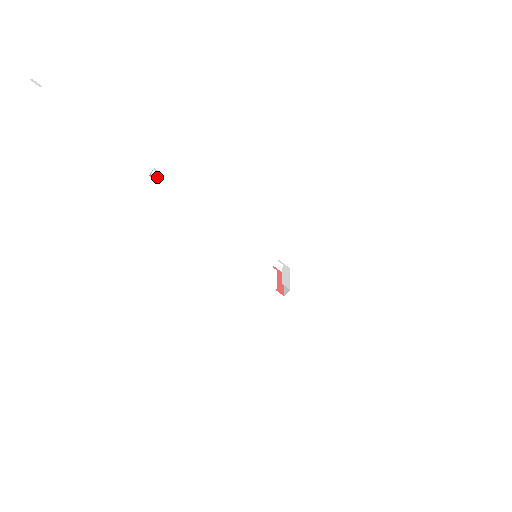
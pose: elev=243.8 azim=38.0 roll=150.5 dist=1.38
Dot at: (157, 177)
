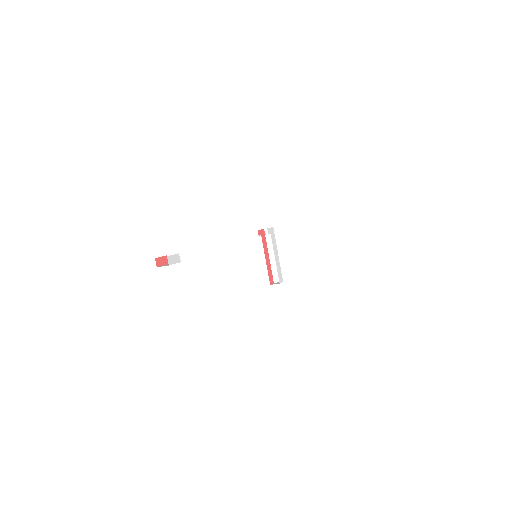
Dot at: (165, 256)
